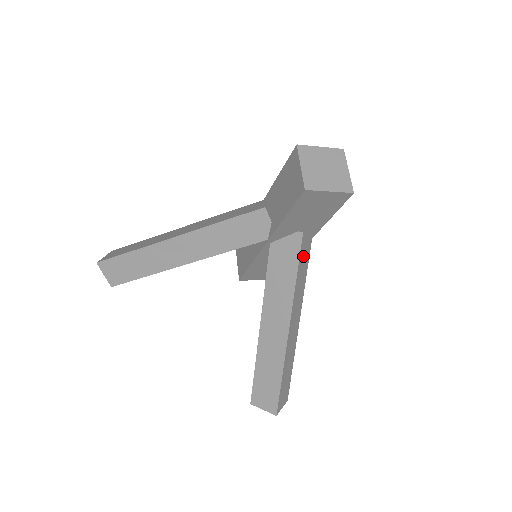
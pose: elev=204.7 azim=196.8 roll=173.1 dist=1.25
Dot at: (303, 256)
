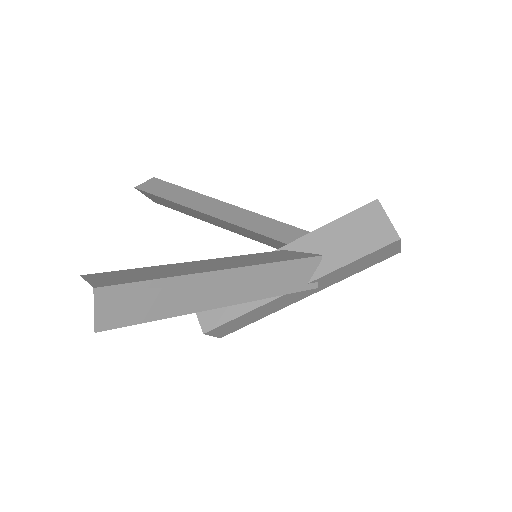
Dot at: (298, 271)
